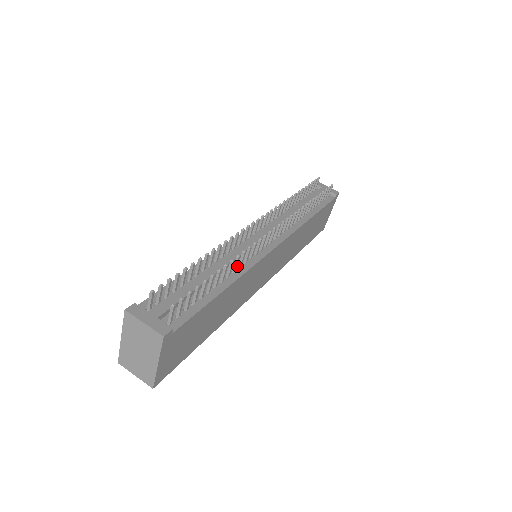
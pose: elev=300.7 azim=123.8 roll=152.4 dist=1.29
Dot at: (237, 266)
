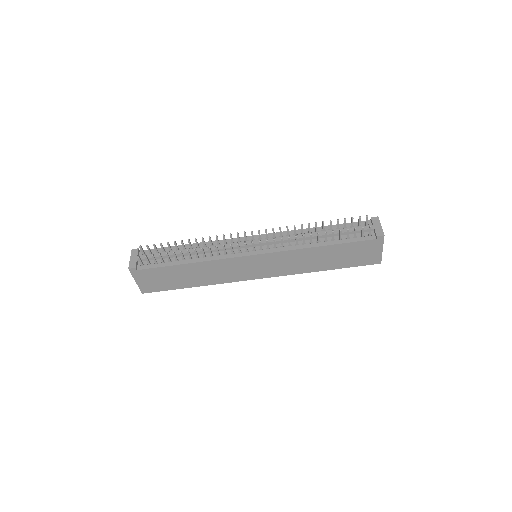
Dot at: (211, 255)
